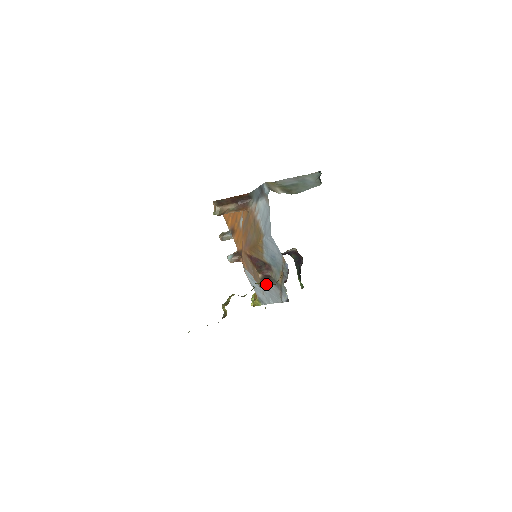
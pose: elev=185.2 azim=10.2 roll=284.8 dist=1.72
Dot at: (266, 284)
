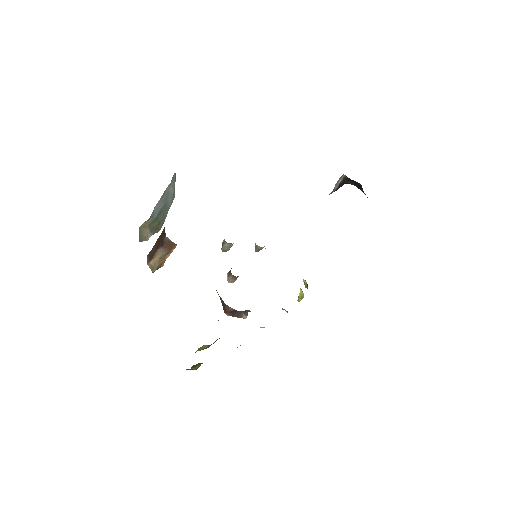
Dot at: (247, 313)
